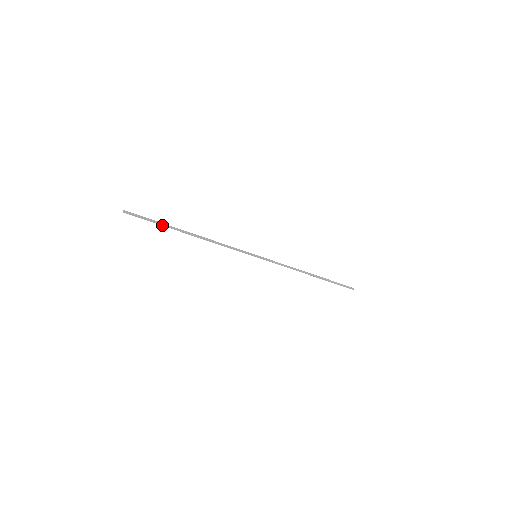
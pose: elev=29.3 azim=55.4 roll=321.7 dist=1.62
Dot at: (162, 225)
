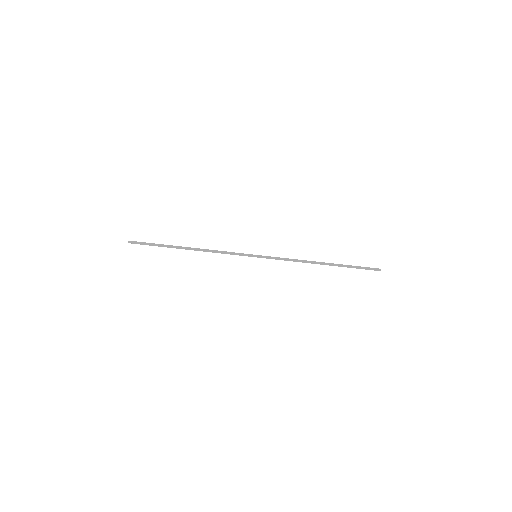
Dot at: (161, 246)
